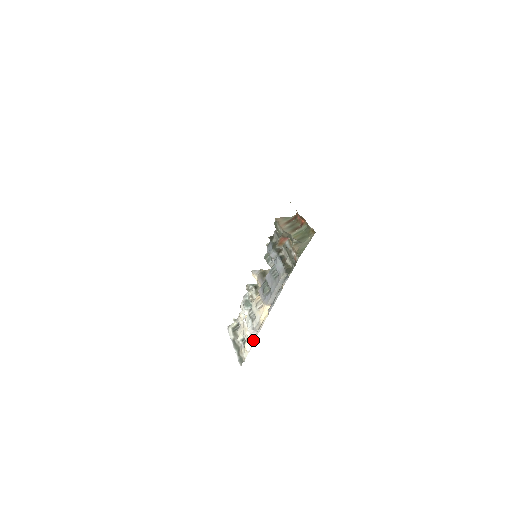
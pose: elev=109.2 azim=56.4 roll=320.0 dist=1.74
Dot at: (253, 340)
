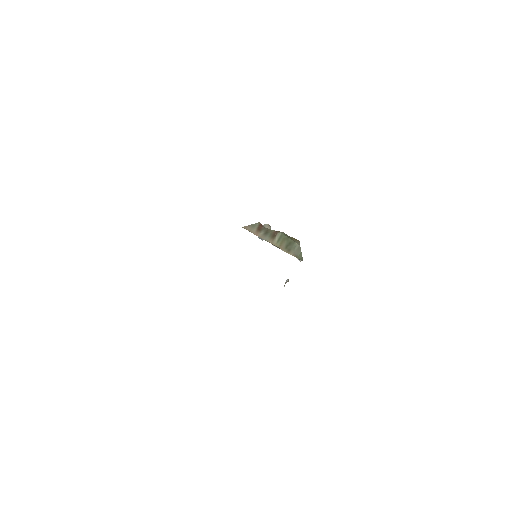
Dot at: occluded
